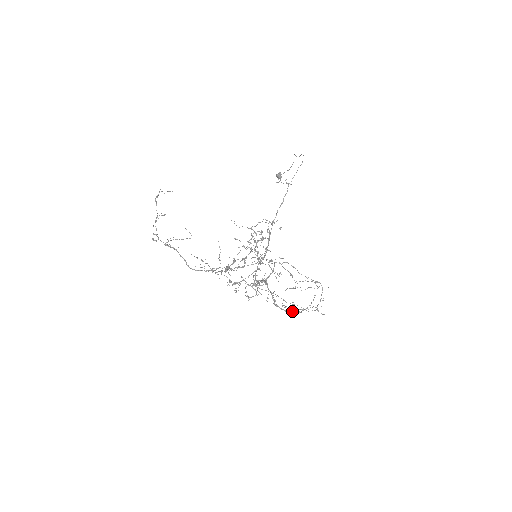
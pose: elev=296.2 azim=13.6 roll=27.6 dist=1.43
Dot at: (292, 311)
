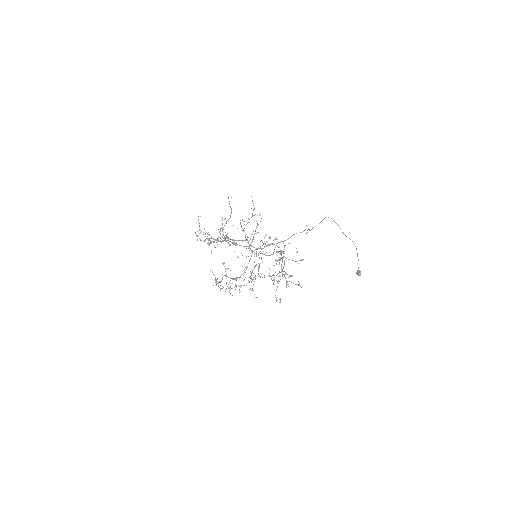
Dot at: occluded
